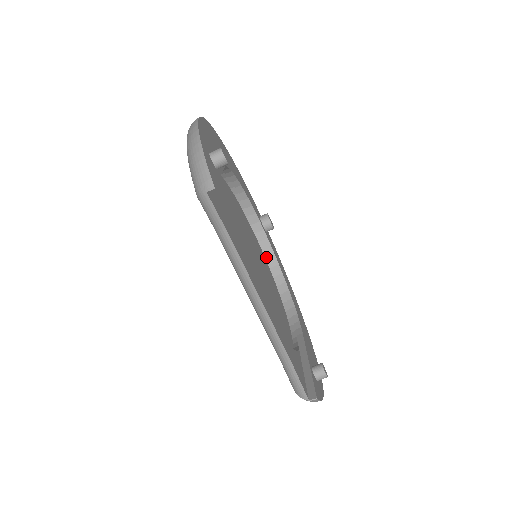
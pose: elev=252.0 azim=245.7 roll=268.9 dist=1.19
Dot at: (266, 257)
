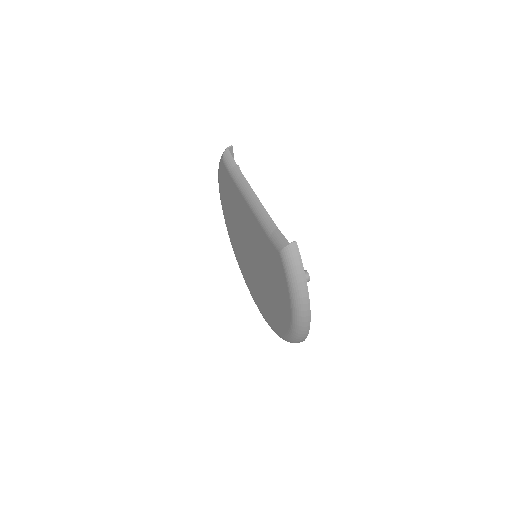
Dot at: occluded
